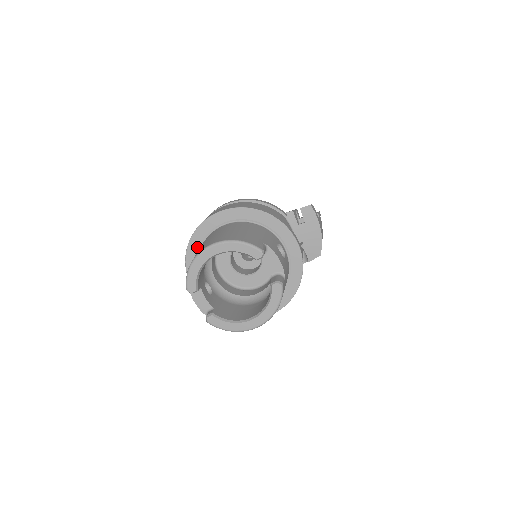
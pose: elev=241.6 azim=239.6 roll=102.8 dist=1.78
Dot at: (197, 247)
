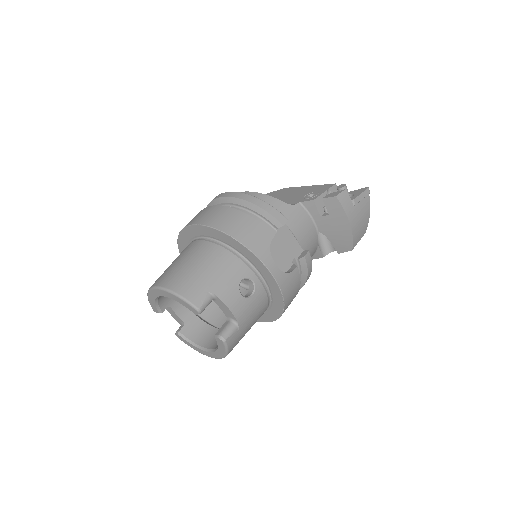
Dot at: (185, 247)
